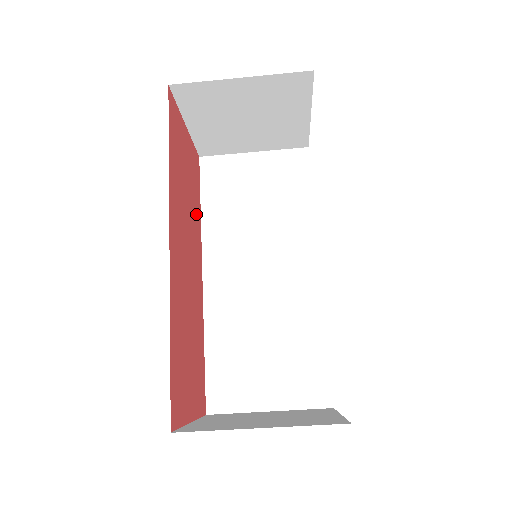
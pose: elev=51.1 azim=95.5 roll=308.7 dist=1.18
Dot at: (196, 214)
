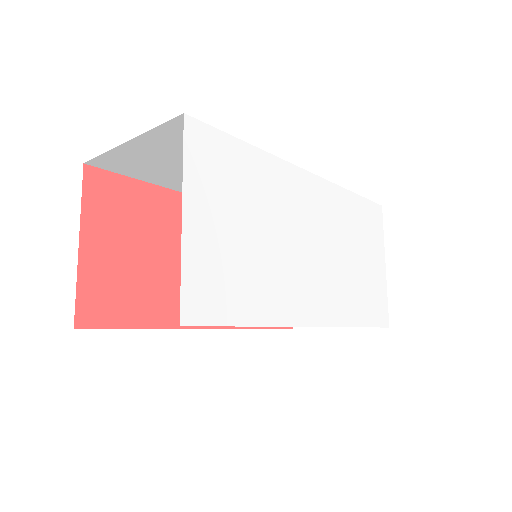
Dot at: (161, 211)
